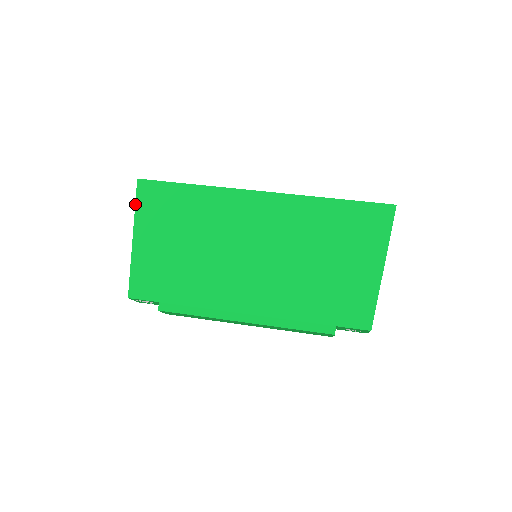
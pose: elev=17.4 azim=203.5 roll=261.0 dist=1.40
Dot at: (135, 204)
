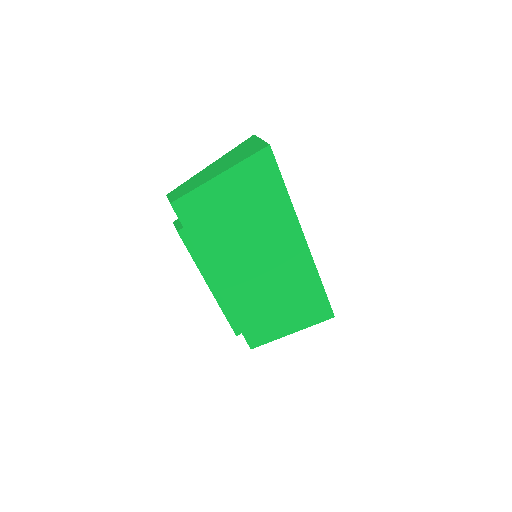
Dot at: (248, 157)
